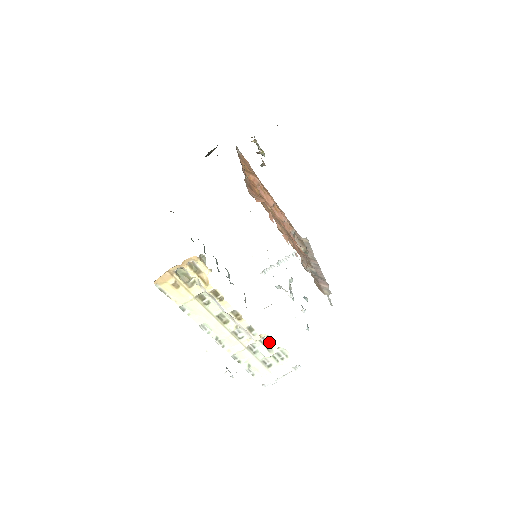
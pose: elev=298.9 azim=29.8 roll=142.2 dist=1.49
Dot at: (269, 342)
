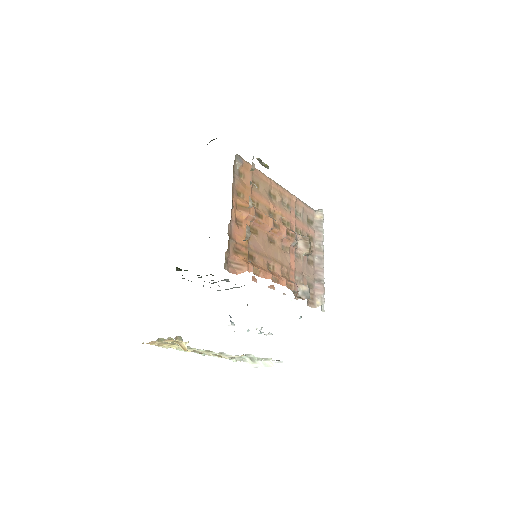
Dot at: (252, 356)
